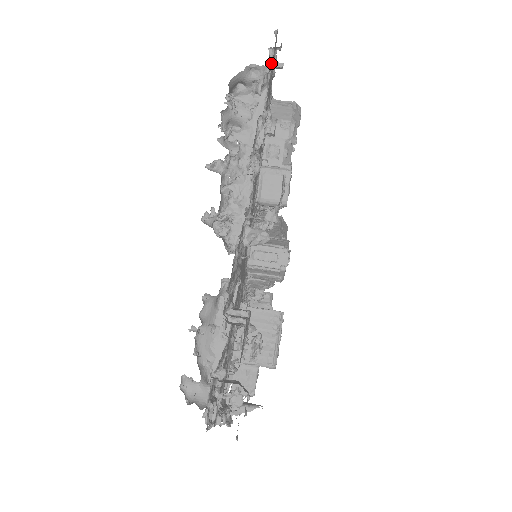
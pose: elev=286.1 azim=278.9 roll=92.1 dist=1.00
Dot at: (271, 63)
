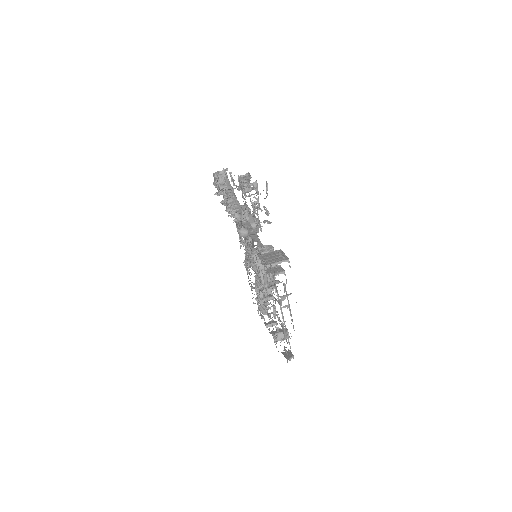
Dot at: (226, 173)
